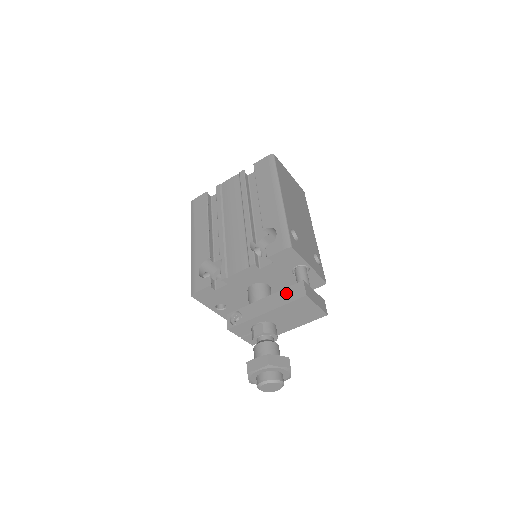
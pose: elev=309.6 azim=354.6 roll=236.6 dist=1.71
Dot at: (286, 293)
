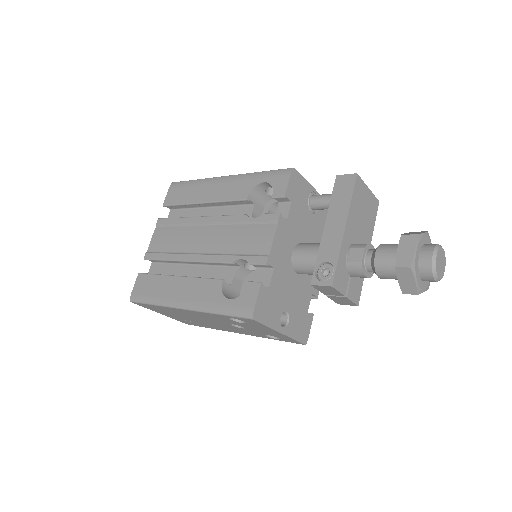
Dot at: (338, 197)
